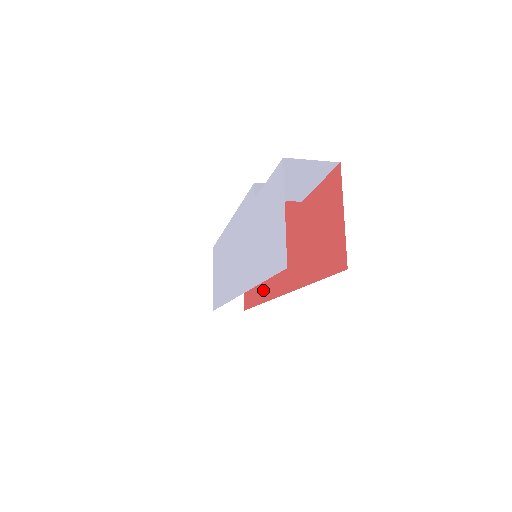
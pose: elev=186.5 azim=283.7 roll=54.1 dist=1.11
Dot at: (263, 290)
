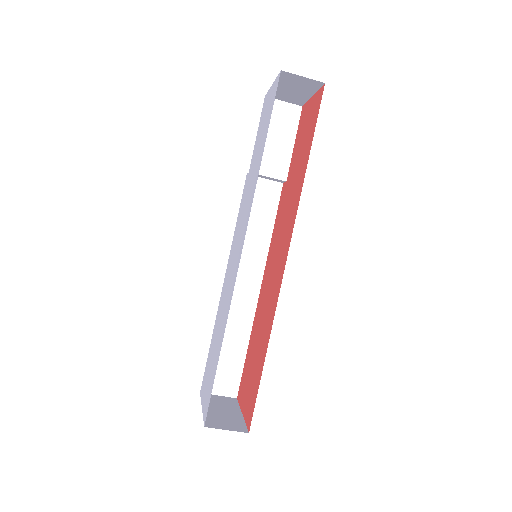
Dot at: (270, 316)
